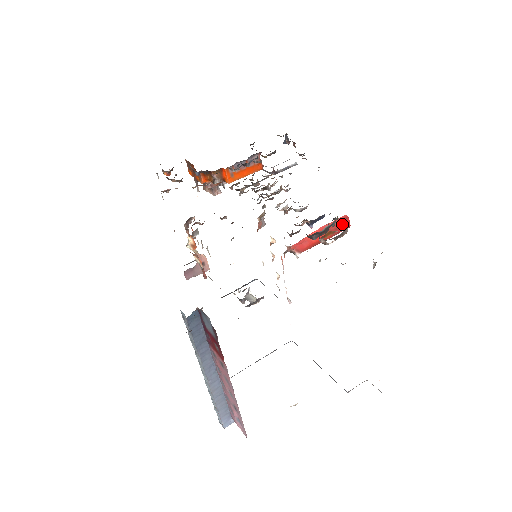
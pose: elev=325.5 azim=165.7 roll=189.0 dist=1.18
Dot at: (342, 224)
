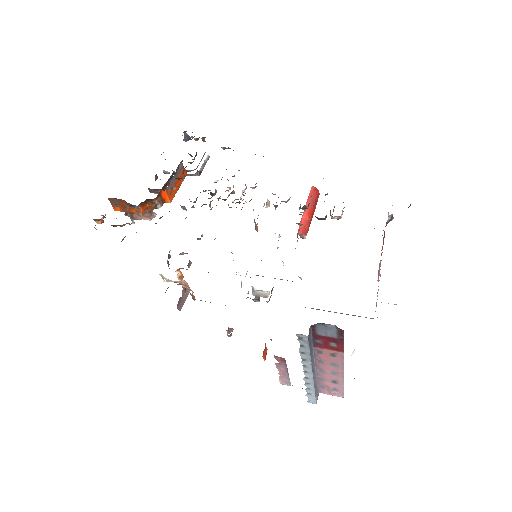
Dot at: (316, 195)
